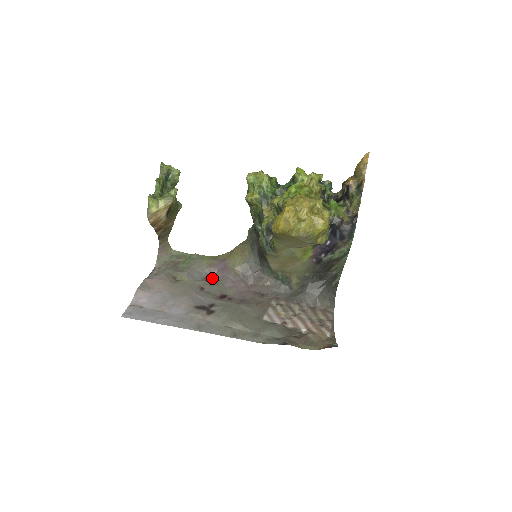
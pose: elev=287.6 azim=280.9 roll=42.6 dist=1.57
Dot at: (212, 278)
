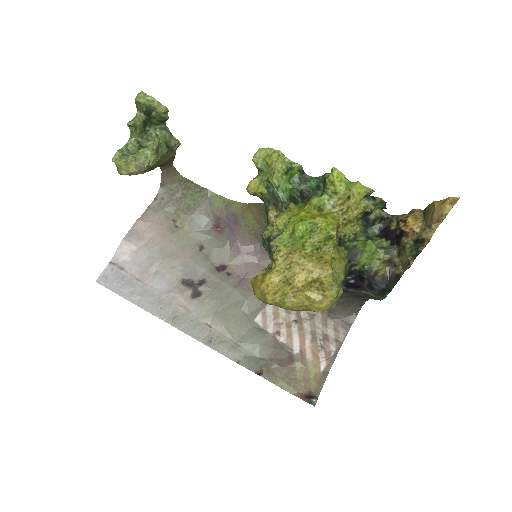
Dot at: (221, 229)
